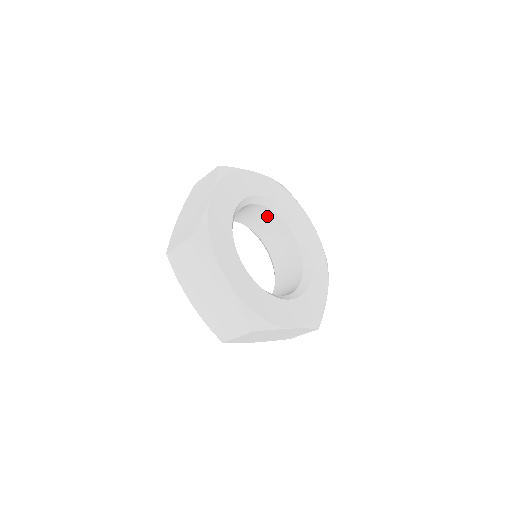
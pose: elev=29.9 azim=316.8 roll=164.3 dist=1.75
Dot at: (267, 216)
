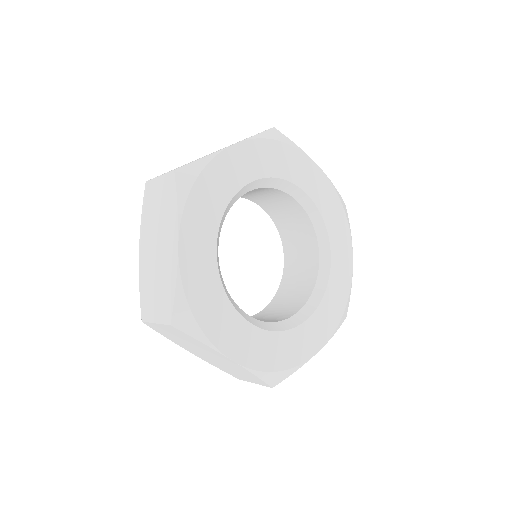
Dot at: (302, 223)
